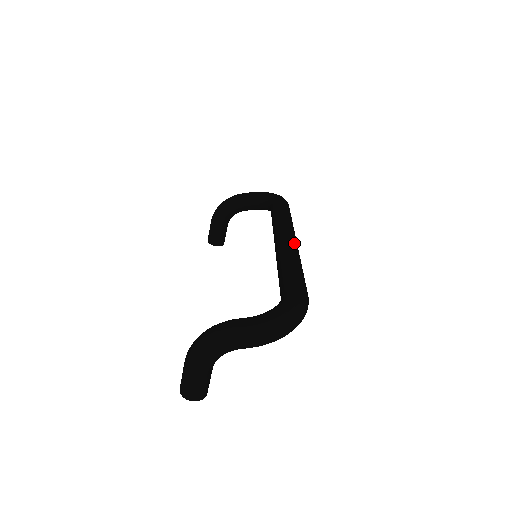
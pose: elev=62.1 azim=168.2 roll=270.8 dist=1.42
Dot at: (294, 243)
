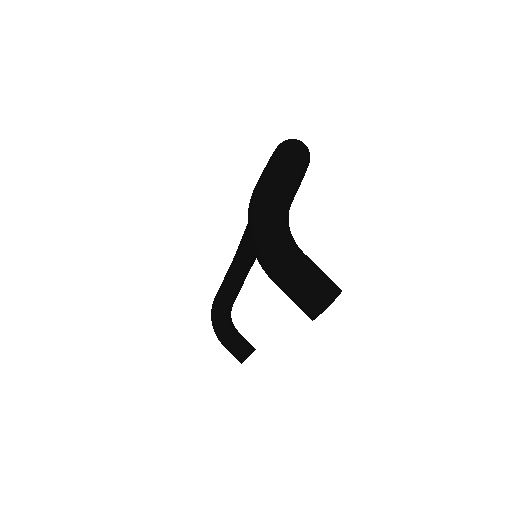
Dot at: occluded
